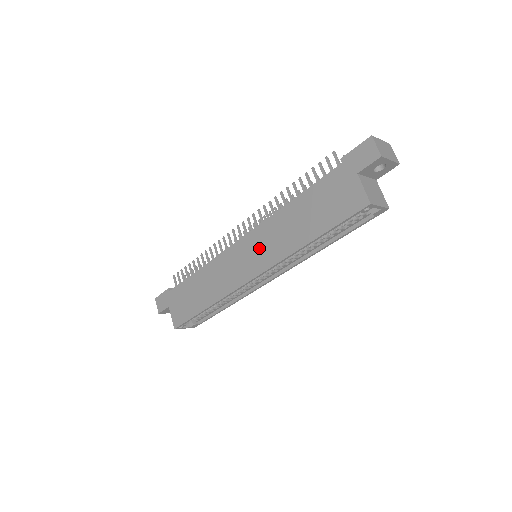
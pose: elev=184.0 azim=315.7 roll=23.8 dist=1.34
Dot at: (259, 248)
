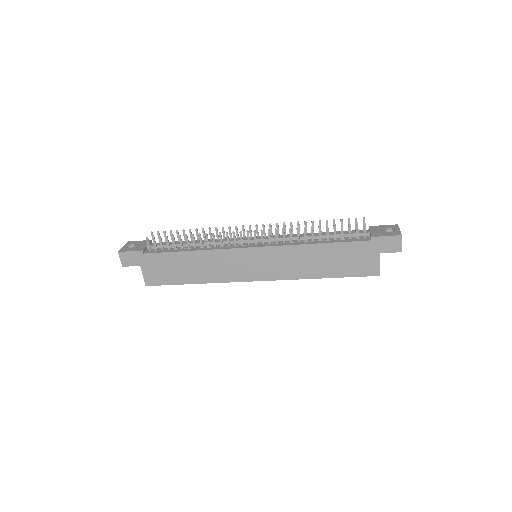
Dot at: (271, 263)
